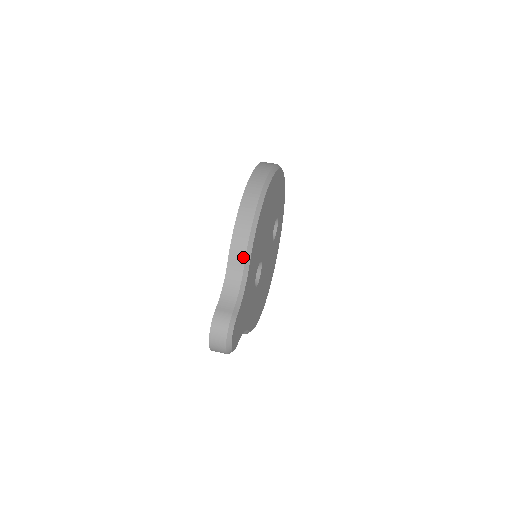
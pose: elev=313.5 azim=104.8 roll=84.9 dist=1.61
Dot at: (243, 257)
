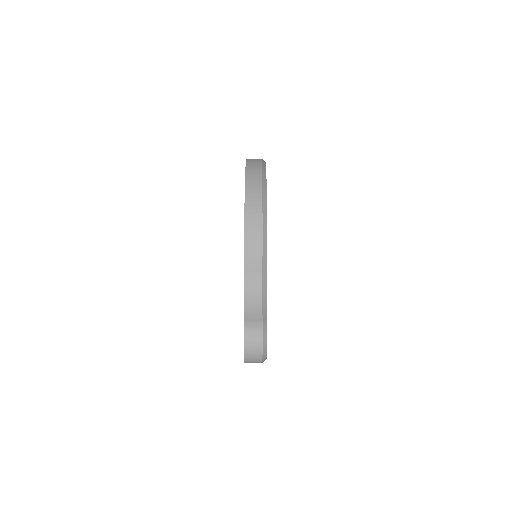
Dot at: (260, 261)
